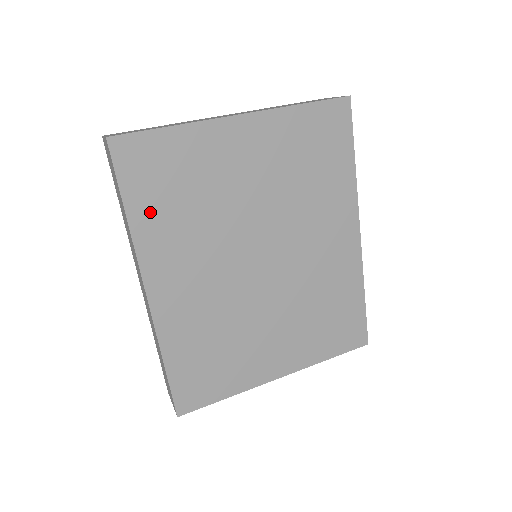
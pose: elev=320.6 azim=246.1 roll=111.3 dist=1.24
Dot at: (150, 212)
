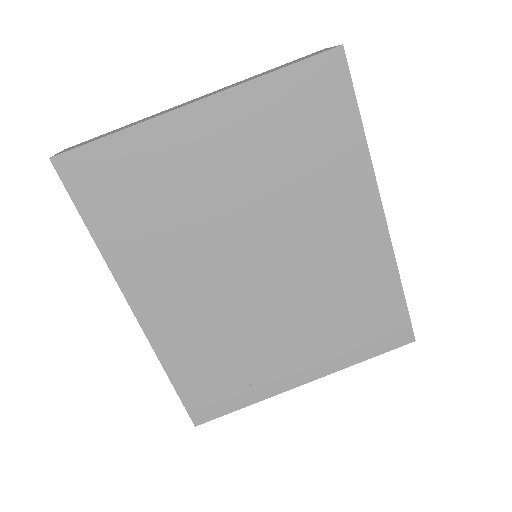
Dot at: (117, 229)
